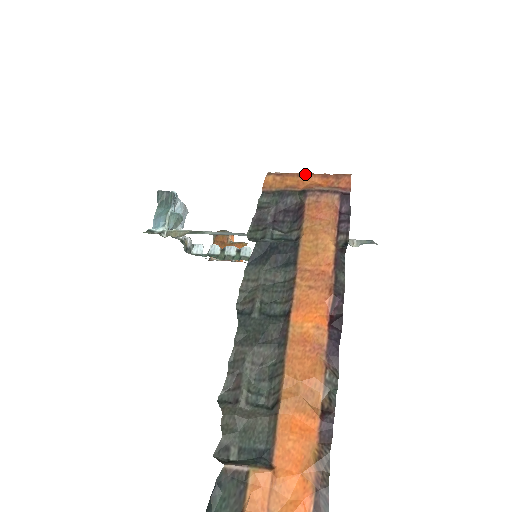
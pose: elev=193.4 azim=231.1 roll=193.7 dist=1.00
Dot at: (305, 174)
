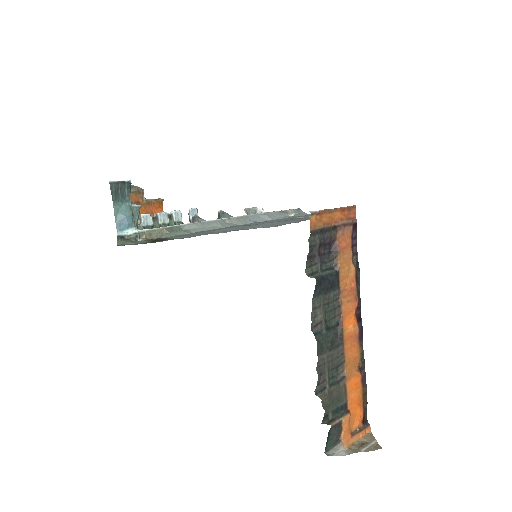
Dot at: (333, 210)
